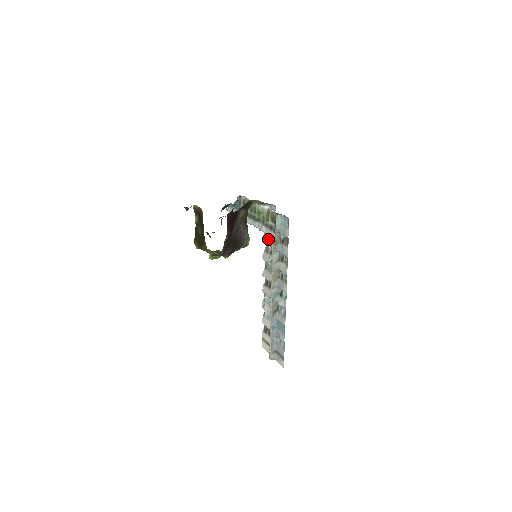
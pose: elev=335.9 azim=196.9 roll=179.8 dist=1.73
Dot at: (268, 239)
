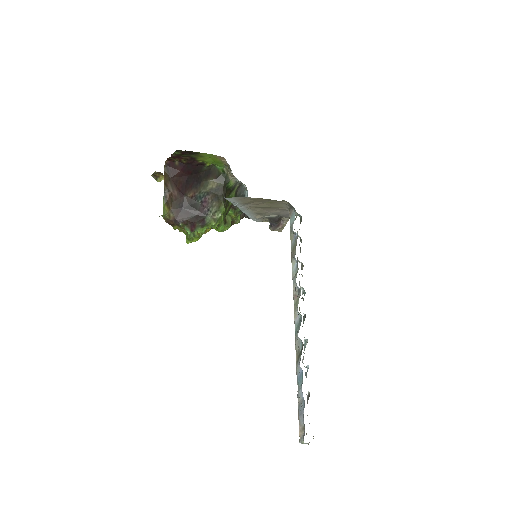
Dot at: occluded
